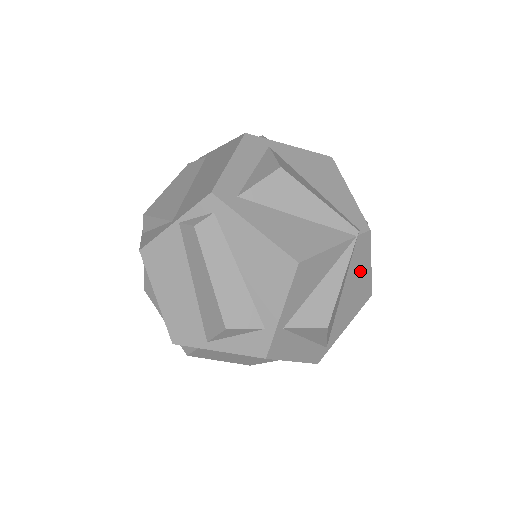
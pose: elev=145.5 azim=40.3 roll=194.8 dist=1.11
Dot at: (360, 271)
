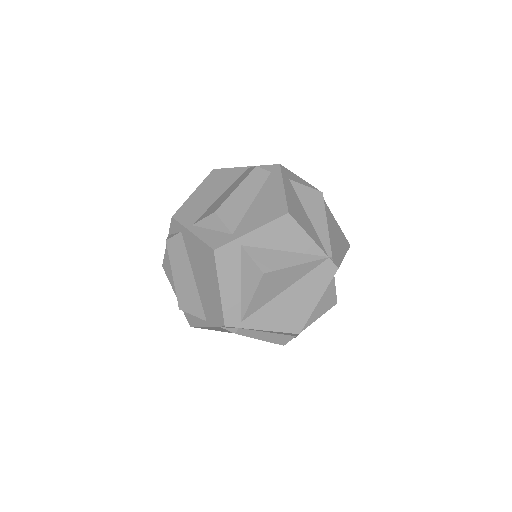
Dot at: (309, 293)
